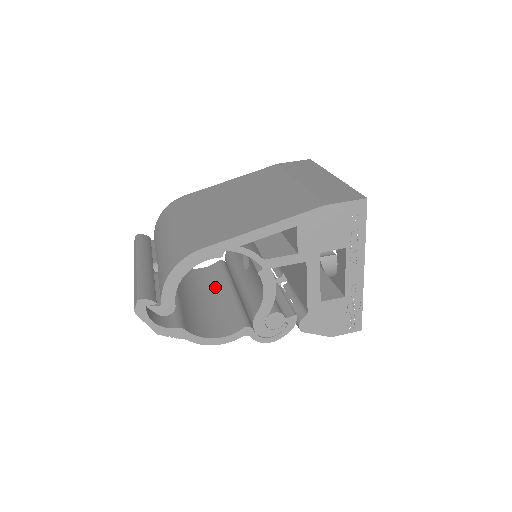
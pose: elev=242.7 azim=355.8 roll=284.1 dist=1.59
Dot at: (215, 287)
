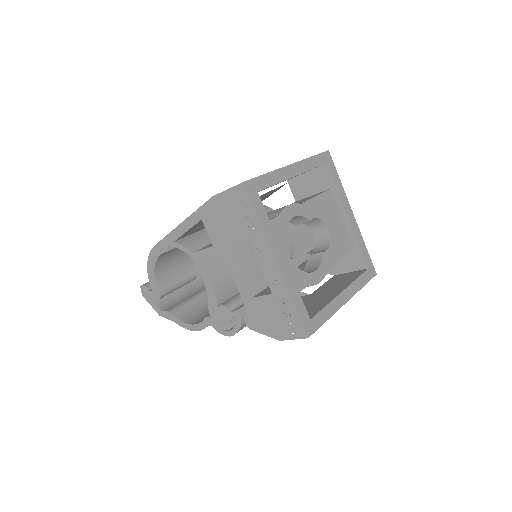
Dot at: occluded
